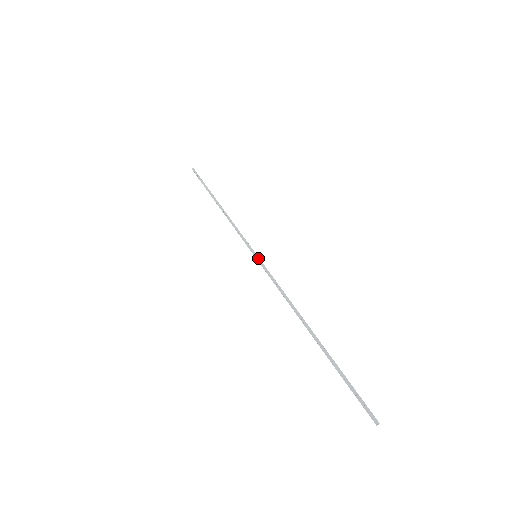
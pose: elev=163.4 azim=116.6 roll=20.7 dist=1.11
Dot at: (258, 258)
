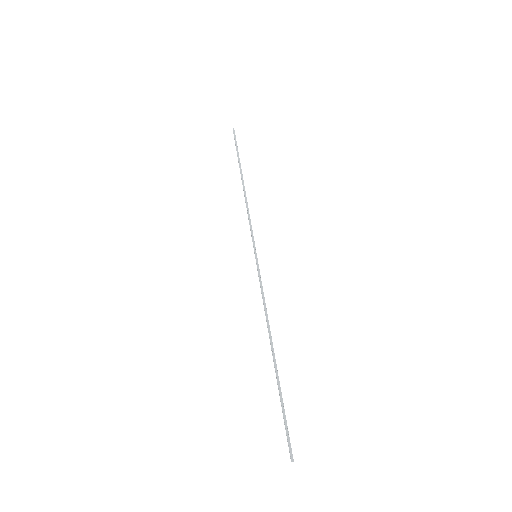
Dot at: (256, 259)
